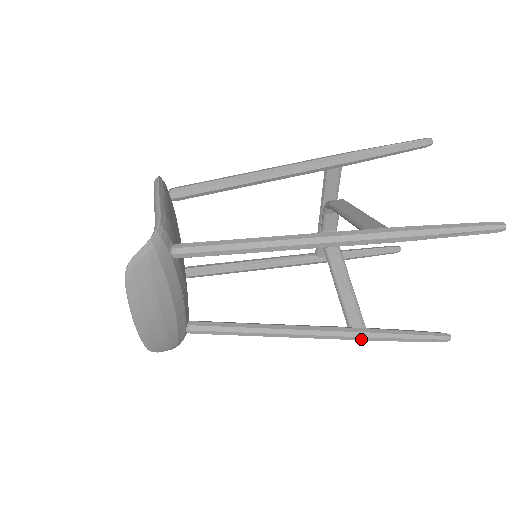
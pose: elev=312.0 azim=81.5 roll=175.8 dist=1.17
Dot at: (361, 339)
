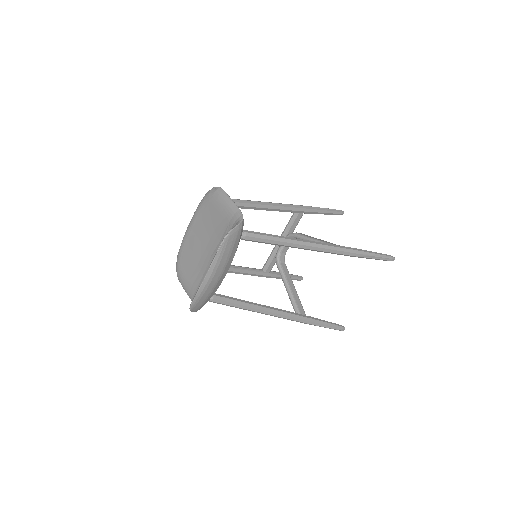
Dot at: (304, 322)
